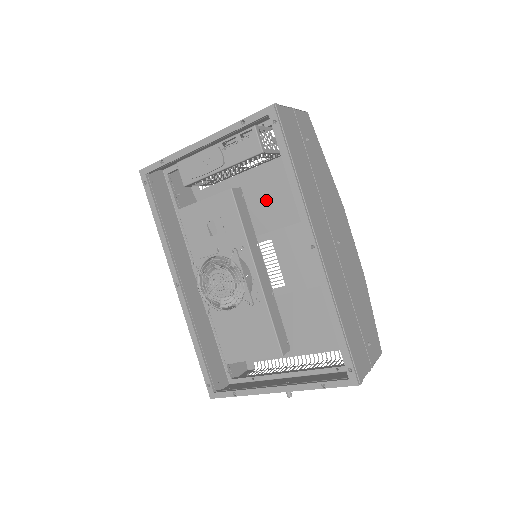
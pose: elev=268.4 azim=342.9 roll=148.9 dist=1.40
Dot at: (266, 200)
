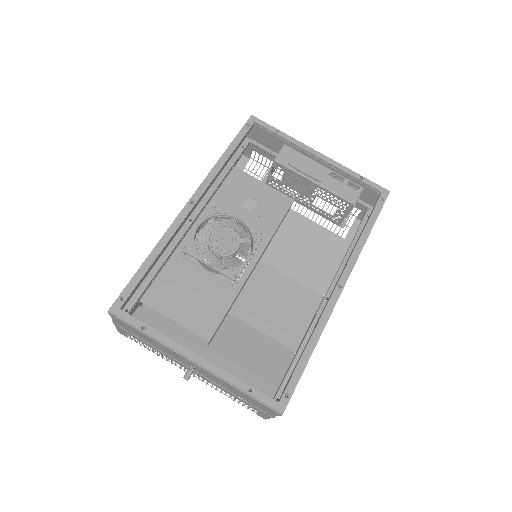
Dot at: (278, 236)
